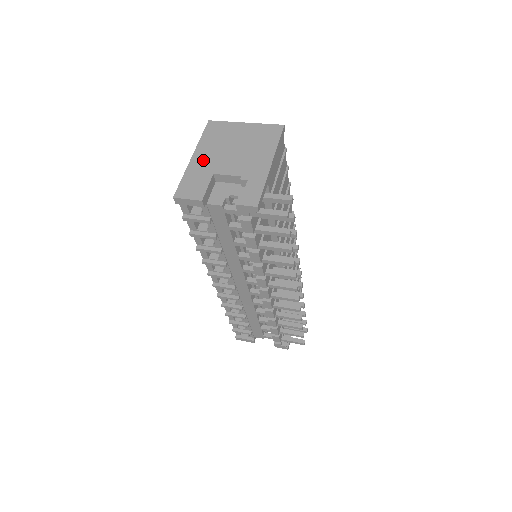
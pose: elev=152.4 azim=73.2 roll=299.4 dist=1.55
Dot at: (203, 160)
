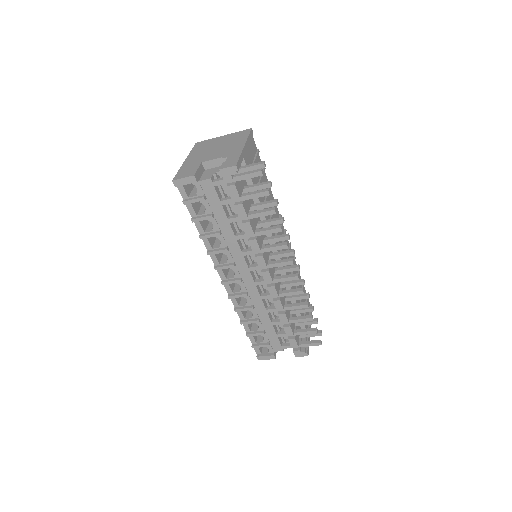
Dot at: (193, 159)
